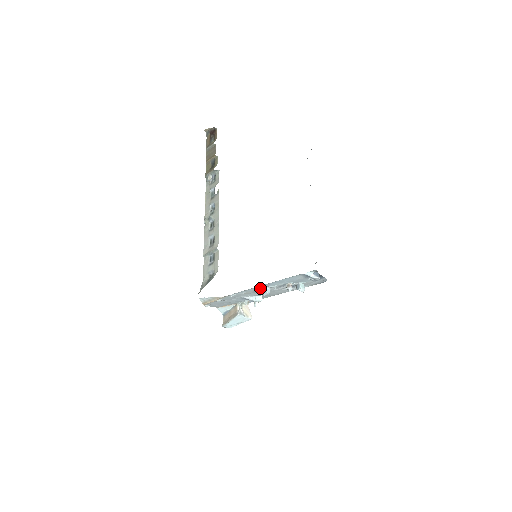
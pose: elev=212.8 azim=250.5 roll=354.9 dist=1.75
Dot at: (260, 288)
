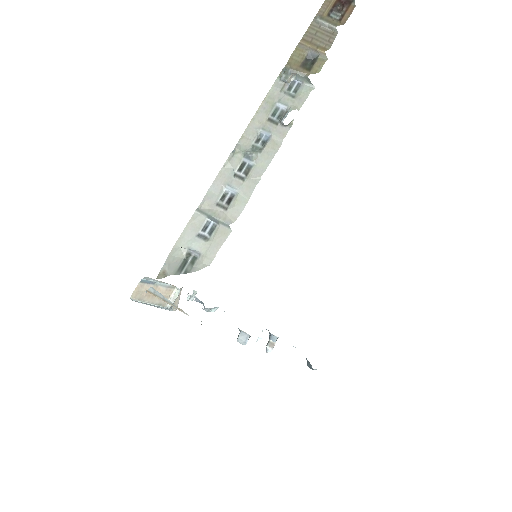
Dot at: (242, 331)
